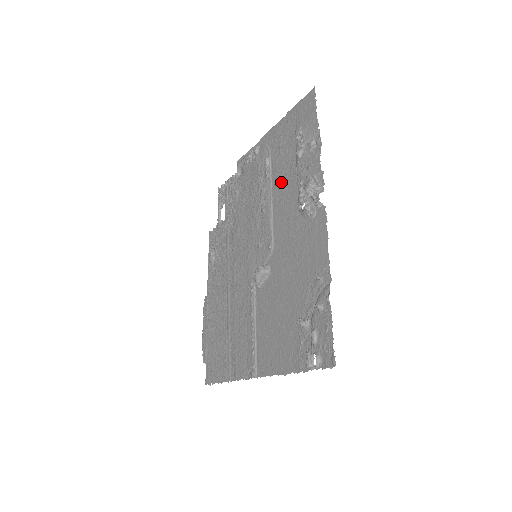
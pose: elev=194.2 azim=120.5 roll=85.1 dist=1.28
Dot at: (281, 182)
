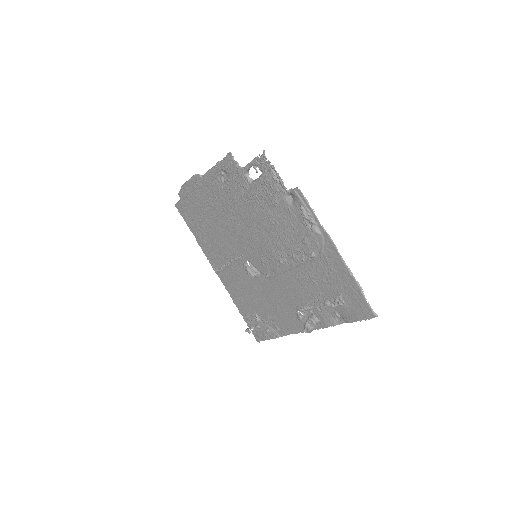
Dot at: (305, 280)
